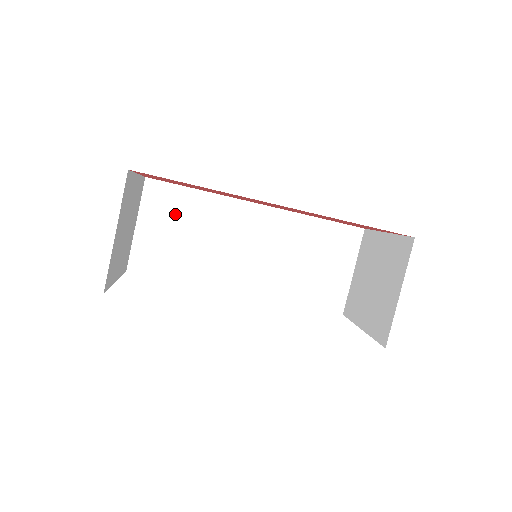
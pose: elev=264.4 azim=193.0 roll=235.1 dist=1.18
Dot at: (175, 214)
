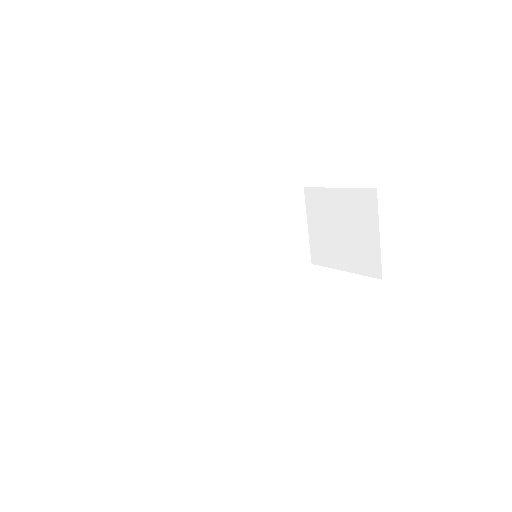
Dot at: (154, 250)
